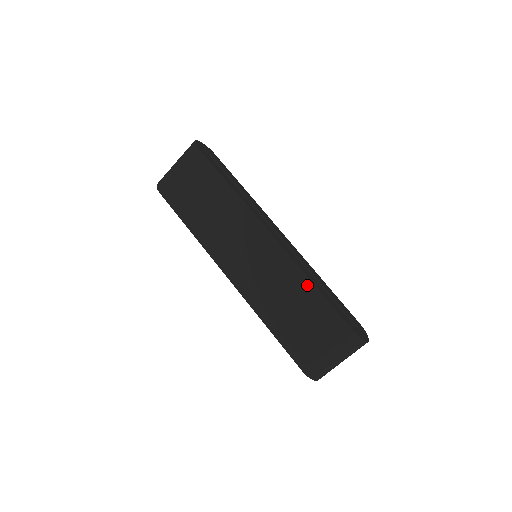
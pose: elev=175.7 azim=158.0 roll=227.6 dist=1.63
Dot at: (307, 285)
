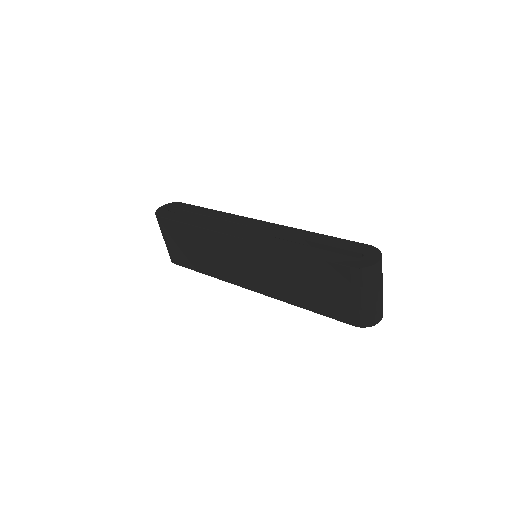
Dot at: (290, 256)
